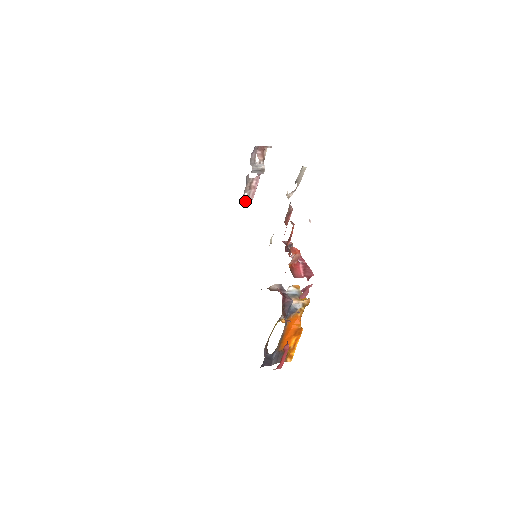
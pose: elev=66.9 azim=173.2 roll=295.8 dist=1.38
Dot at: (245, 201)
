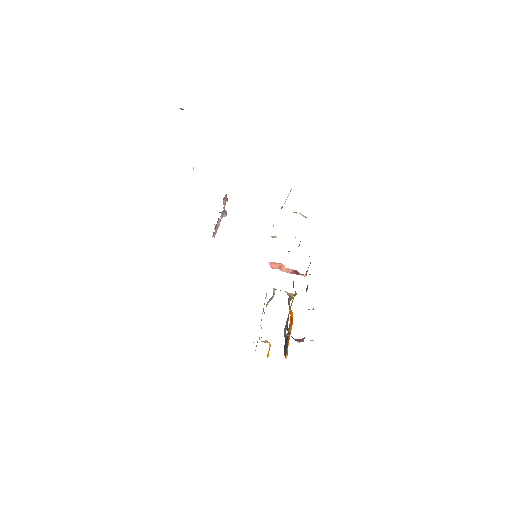
Dot at: (213, 236)
